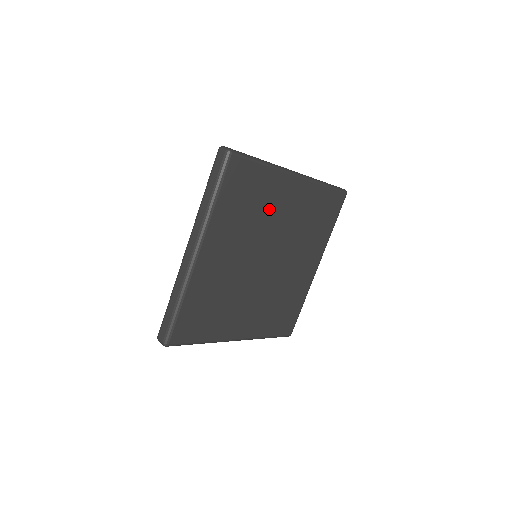
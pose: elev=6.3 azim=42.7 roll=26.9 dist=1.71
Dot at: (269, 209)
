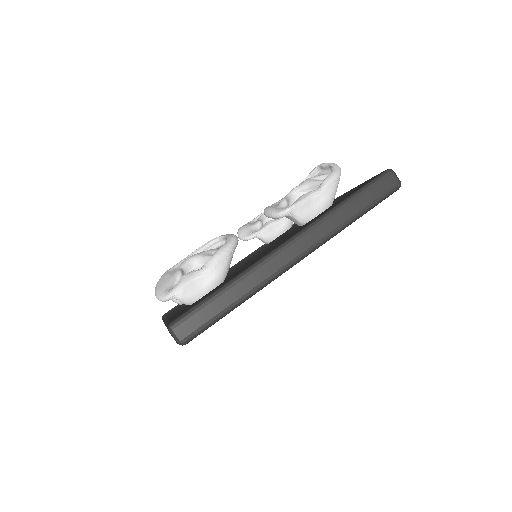
Dot at: occluded
